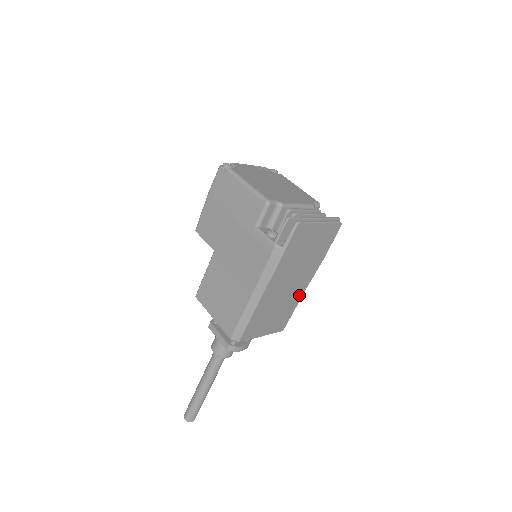
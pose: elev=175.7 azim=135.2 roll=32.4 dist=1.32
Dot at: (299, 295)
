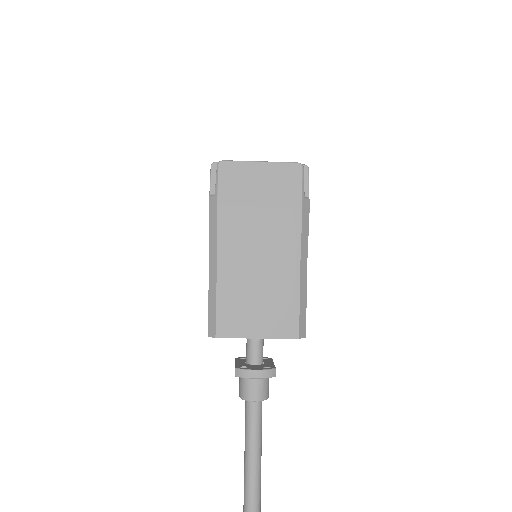
Dot at: (293, 274)
